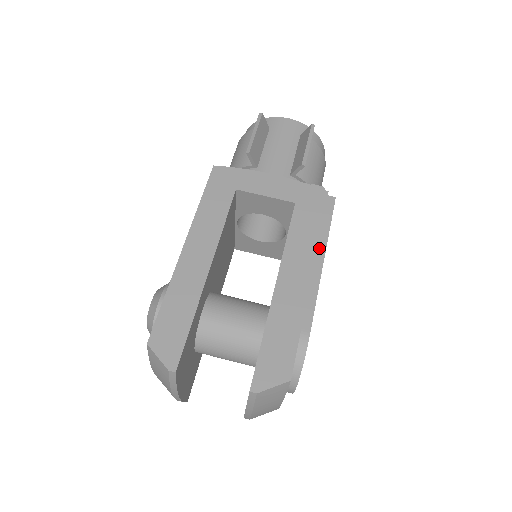
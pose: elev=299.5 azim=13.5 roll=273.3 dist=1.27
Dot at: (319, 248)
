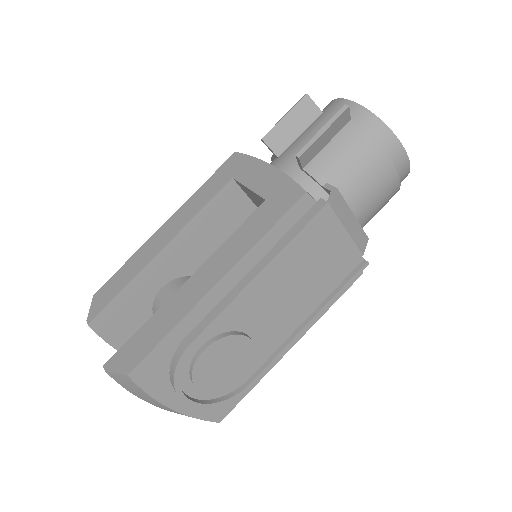
Dot at: (265, 258)
